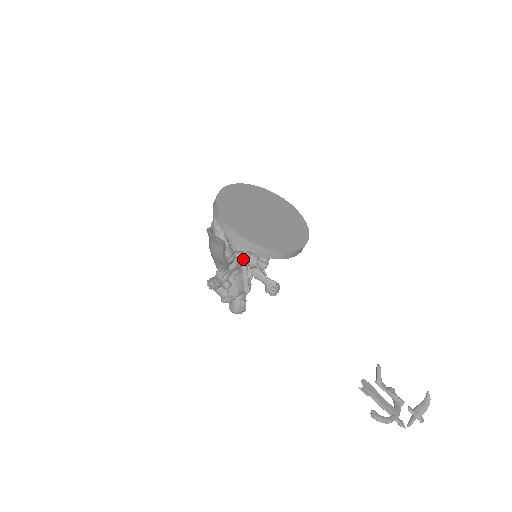
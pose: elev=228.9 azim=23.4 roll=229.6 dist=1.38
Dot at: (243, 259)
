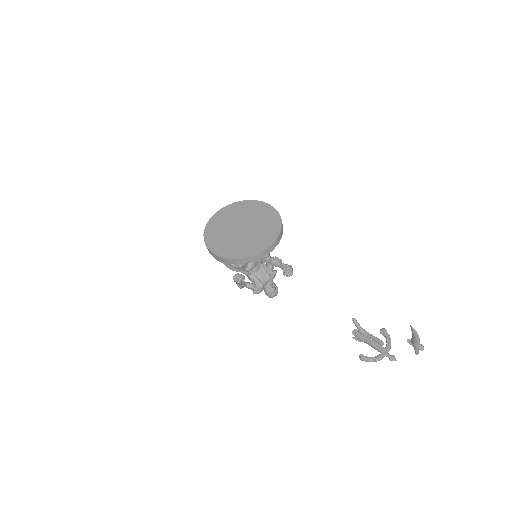
Dot at: occluded
